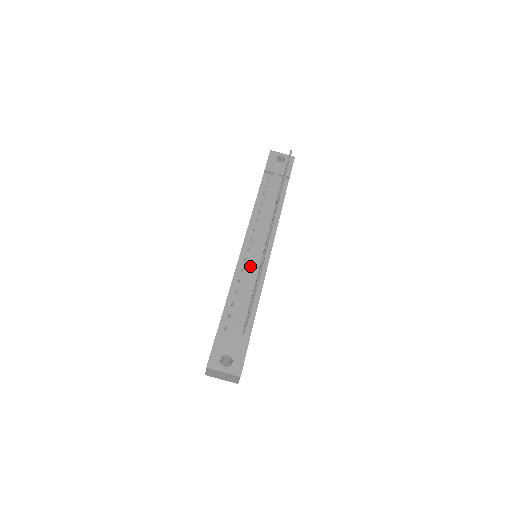
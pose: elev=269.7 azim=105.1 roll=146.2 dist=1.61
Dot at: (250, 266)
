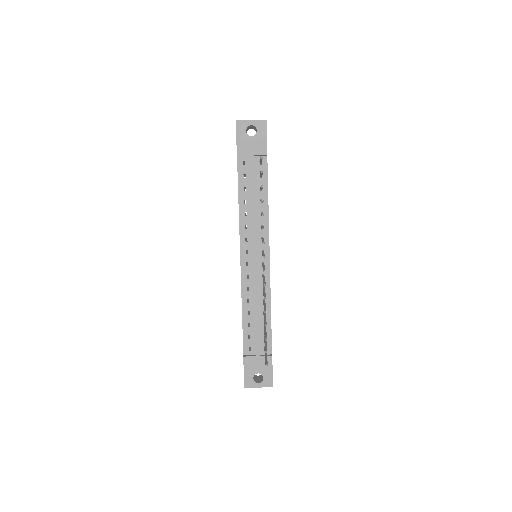
Dot at: (254, 285)
